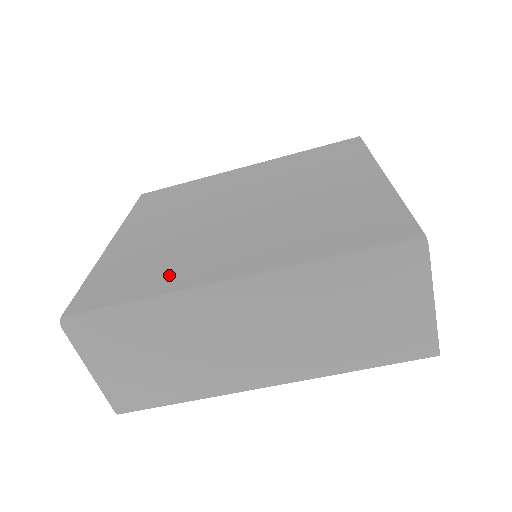
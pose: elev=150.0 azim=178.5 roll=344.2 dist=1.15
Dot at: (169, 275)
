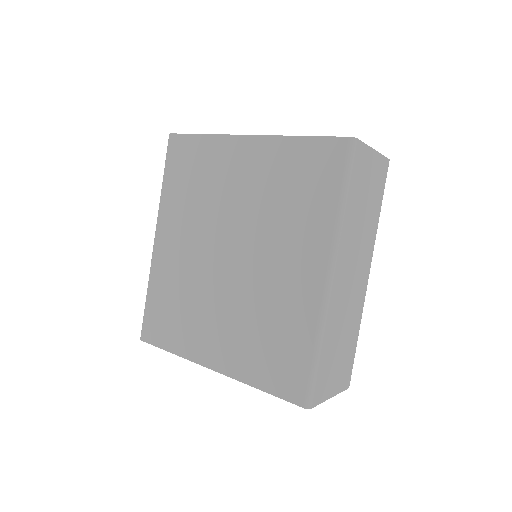
Dot at: (295, 321)
